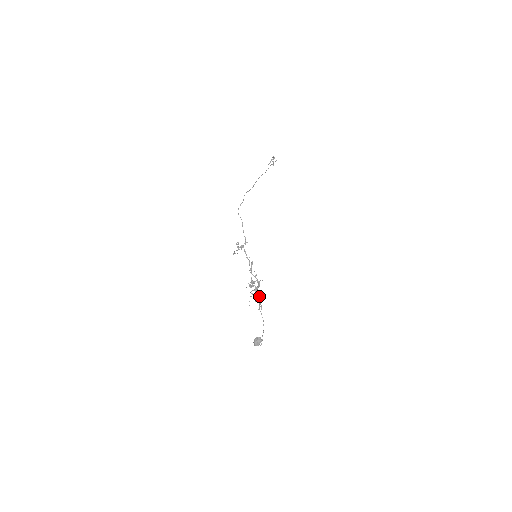
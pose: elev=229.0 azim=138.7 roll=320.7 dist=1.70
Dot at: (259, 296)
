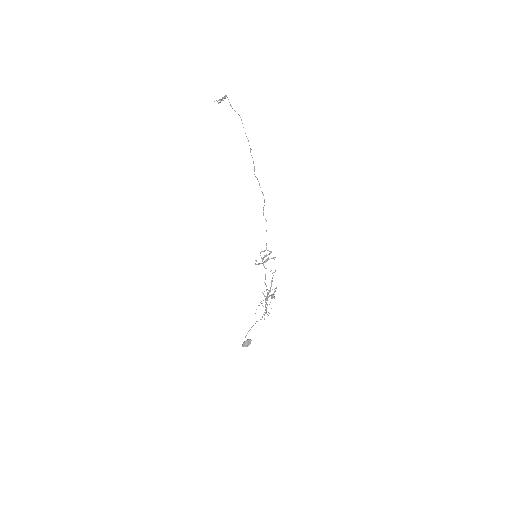
Dot at: occluded
